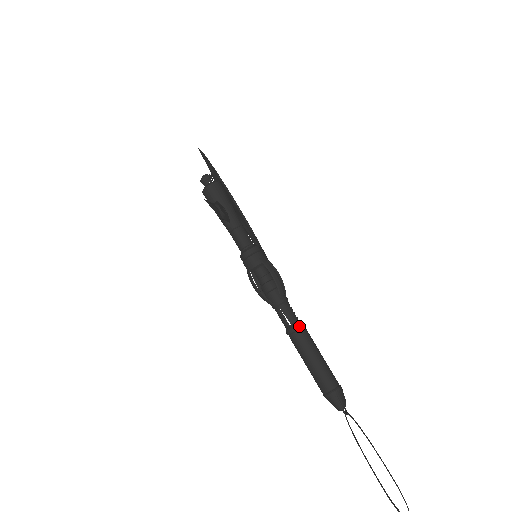
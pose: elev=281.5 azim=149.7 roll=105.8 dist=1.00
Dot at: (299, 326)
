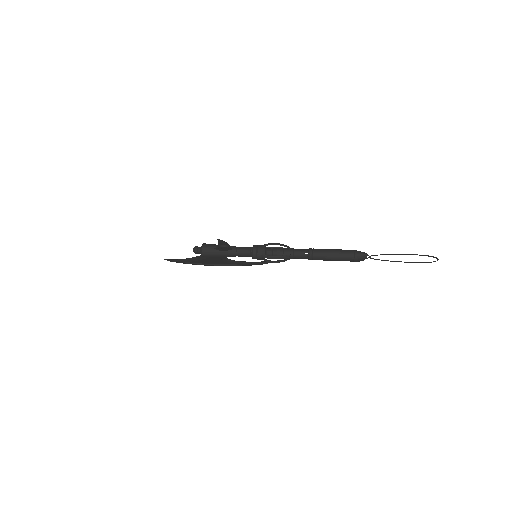
Dot at: (311, 249)
